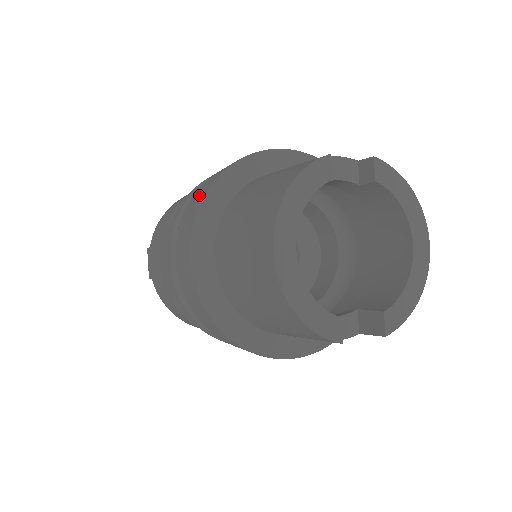
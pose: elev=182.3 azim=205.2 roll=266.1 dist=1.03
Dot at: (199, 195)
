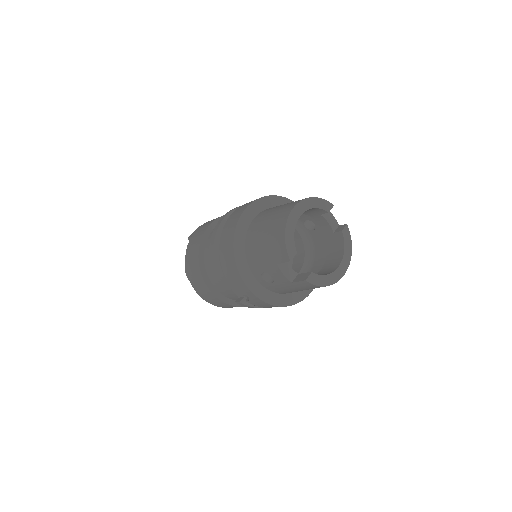
Dot at: occluded
